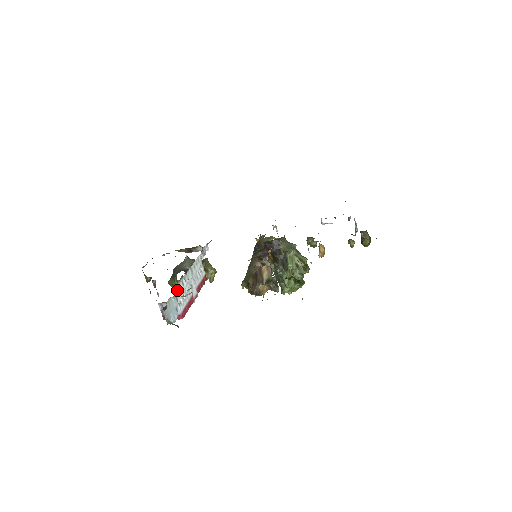
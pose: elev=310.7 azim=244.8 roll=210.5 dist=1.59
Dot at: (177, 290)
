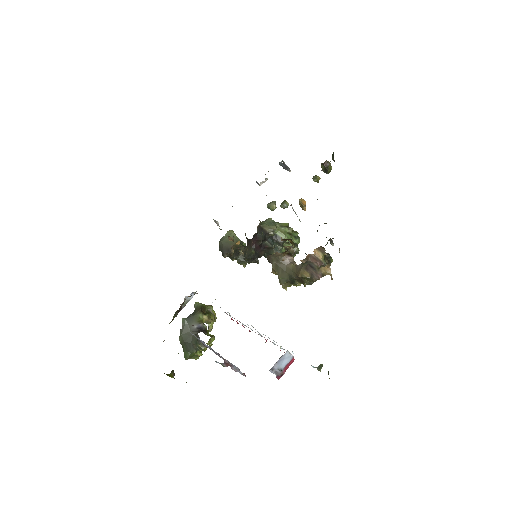
Dot at: occluded
